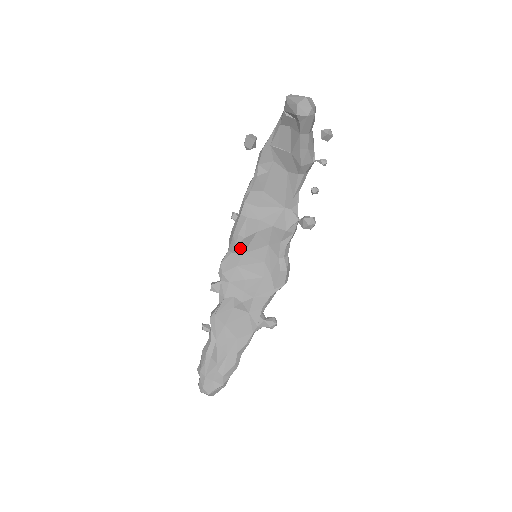
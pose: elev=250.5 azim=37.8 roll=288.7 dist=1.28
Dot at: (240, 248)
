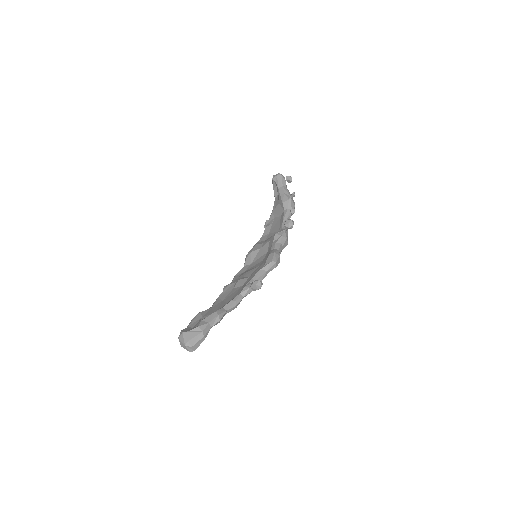
Dot at: (249, 260)
